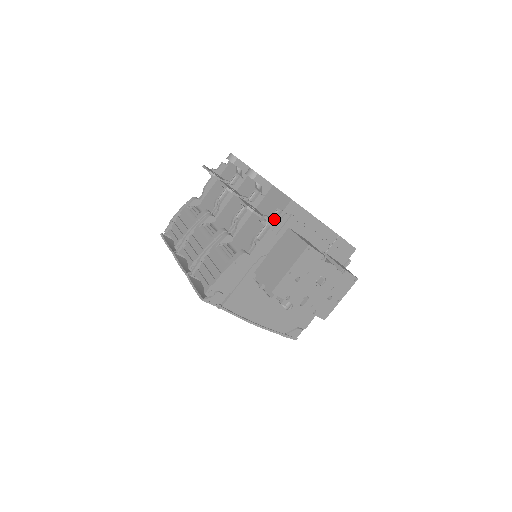
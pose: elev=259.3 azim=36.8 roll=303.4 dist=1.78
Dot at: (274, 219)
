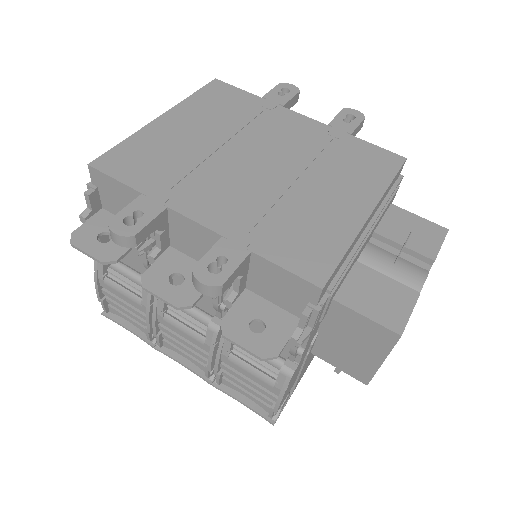
Dot at: (309, 322)
